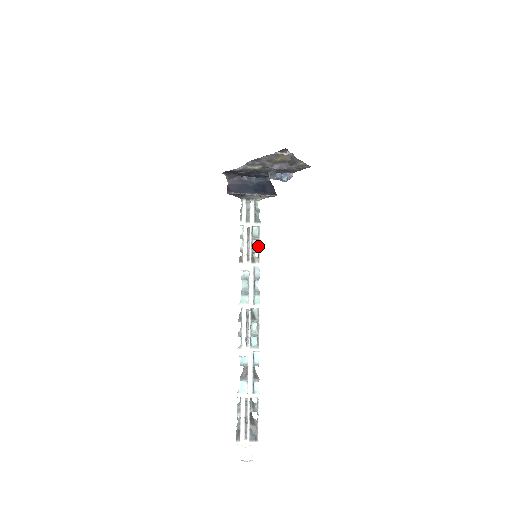
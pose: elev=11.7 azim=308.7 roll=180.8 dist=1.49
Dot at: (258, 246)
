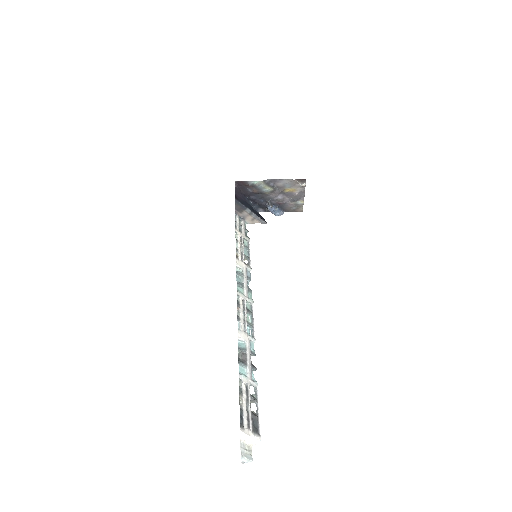
Dot at: (248, 255)
